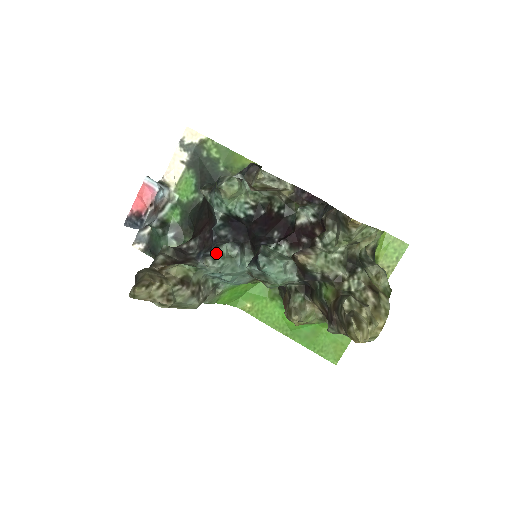
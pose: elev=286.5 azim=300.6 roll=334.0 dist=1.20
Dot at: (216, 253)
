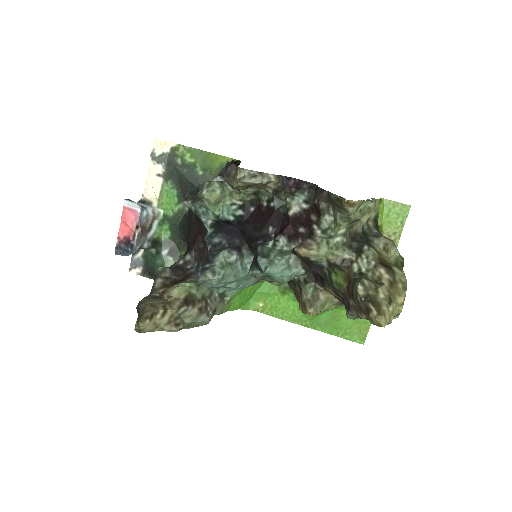
Dot at: (214, 264)
